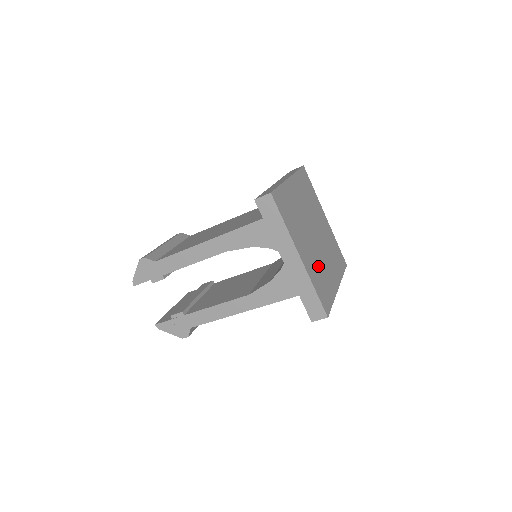
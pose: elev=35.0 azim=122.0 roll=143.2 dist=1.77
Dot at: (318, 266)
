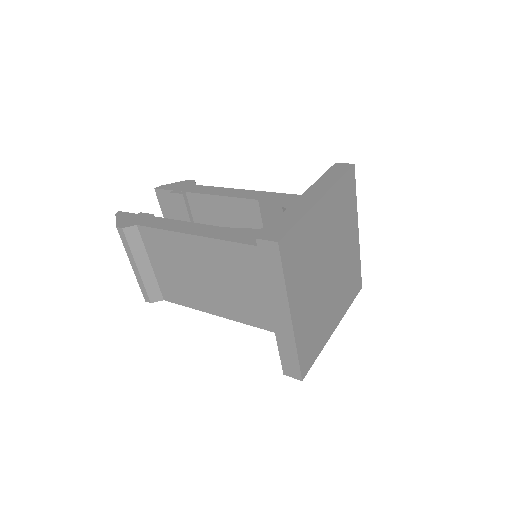
Dot at: (343, 282)
